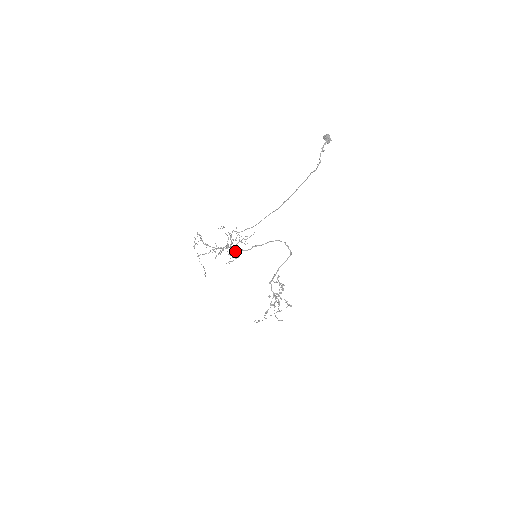
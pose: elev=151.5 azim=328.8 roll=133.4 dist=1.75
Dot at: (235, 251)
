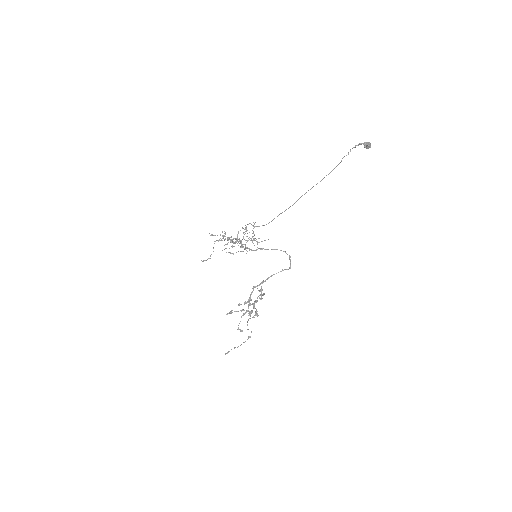
Dot at: (241, 245)
